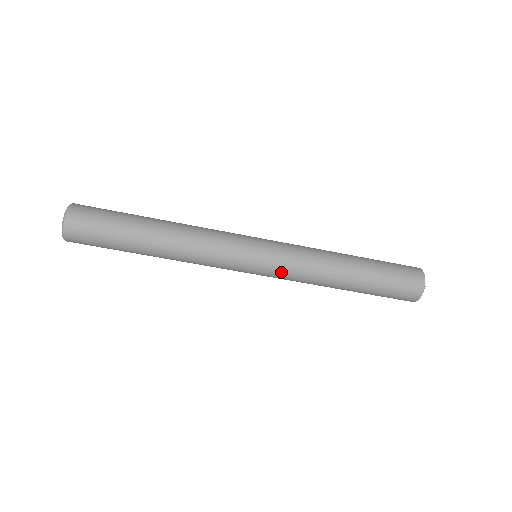
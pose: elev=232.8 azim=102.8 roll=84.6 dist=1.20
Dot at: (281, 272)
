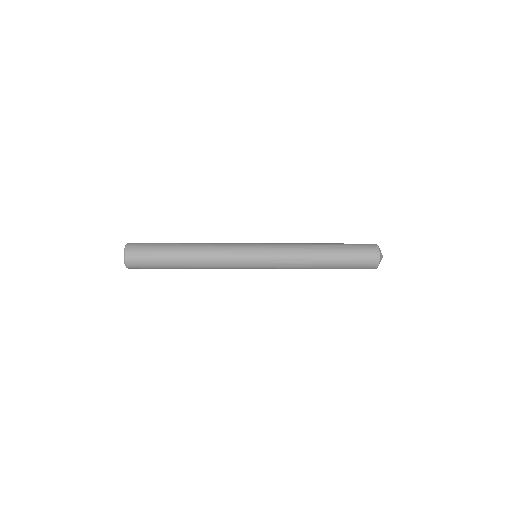
Dot at: occluded
